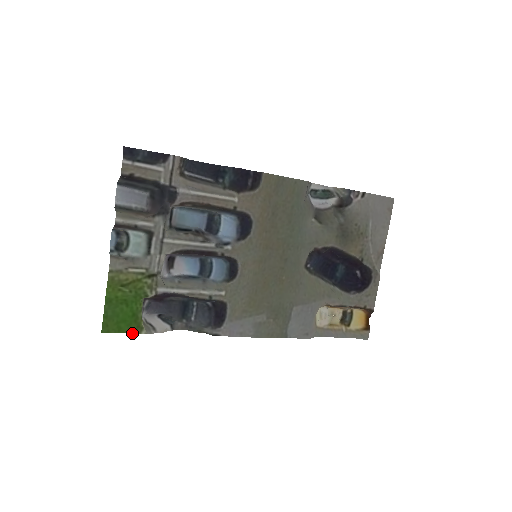
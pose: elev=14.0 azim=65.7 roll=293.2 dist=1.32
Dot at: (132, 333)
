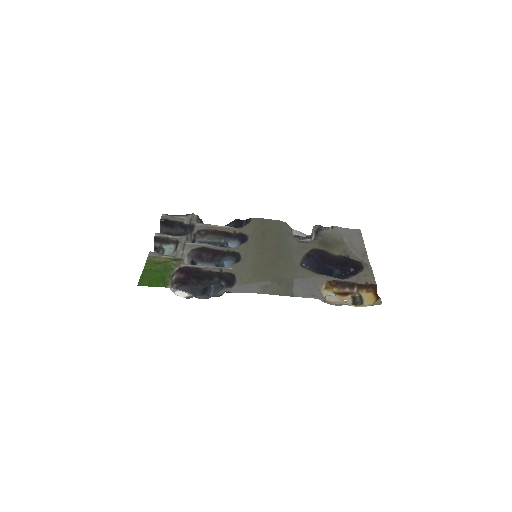
Dot at: occluded
